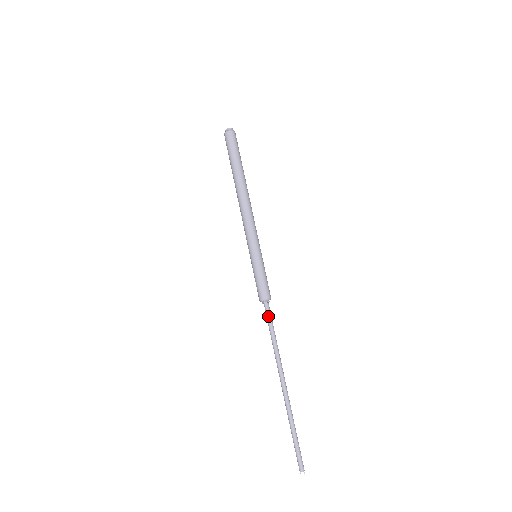
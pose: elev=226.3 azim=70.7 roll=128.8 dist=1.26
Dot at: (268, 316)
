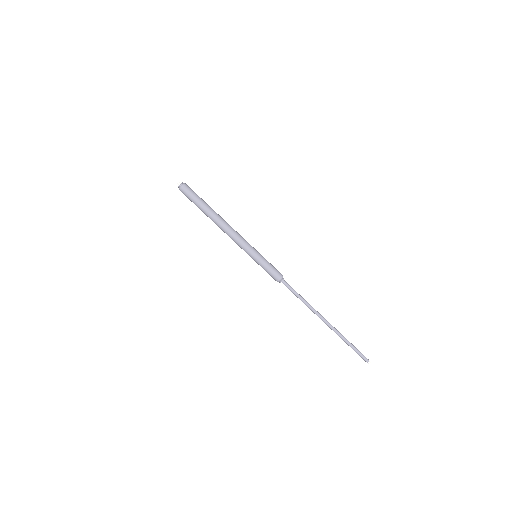
Dot at: (288, 288)
